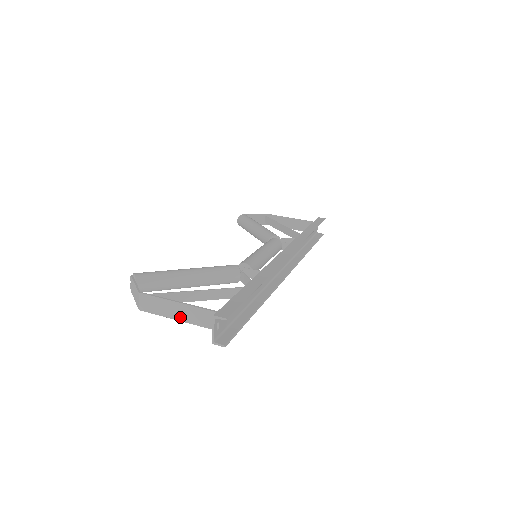
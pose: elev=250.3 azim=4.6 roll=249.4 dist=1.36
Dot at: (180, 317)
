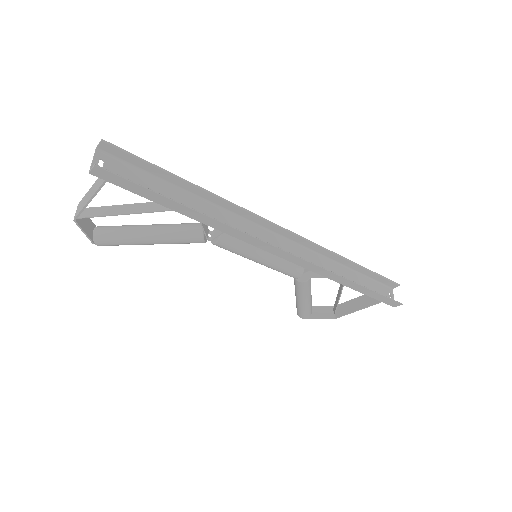
Dot at: (91, 195)
